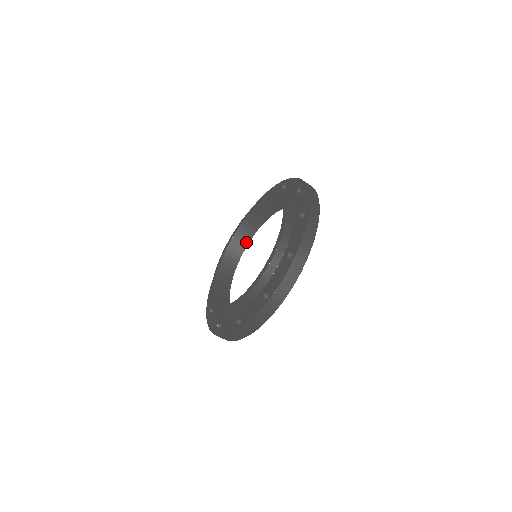
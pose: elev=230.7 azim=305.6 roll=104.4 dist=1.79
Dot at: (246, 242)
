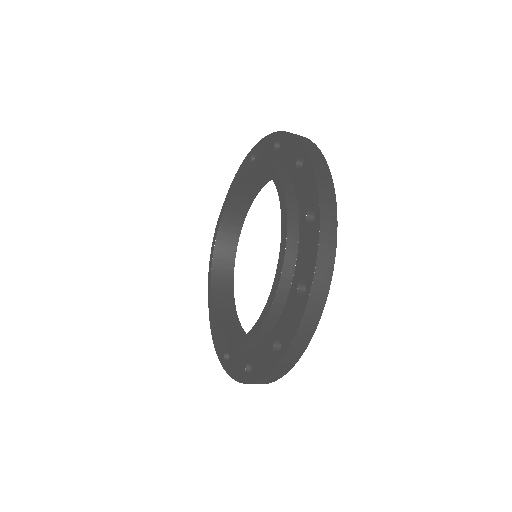
Dot at: (241, 218)
